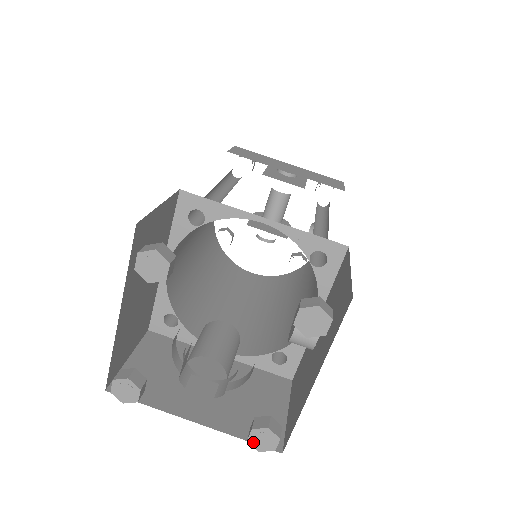
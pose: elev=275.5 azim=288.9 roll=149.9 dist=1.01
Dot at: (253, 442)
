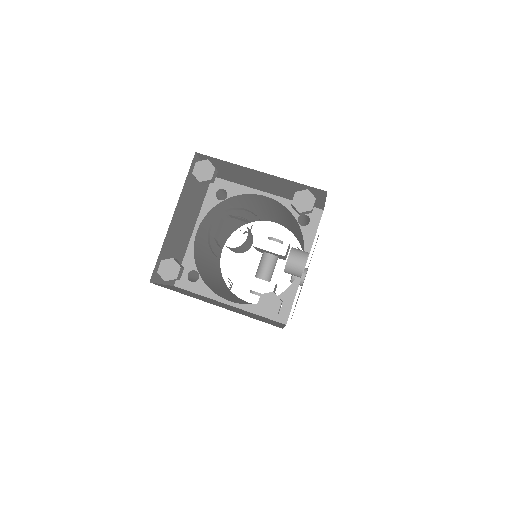
Dot at: (261, 307)
